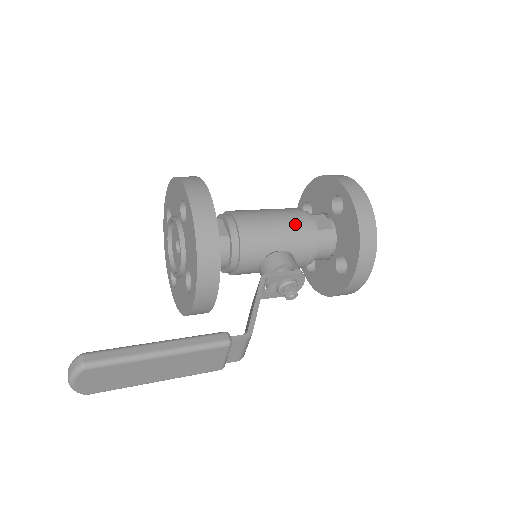
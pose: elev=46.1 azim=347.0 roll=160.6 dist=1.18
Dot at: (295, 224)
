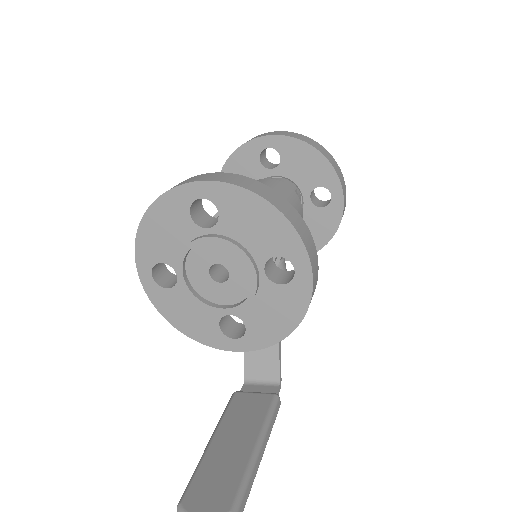
Dot at: occluded
